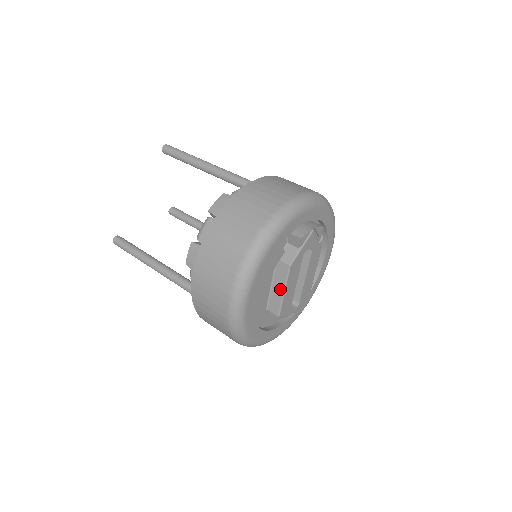
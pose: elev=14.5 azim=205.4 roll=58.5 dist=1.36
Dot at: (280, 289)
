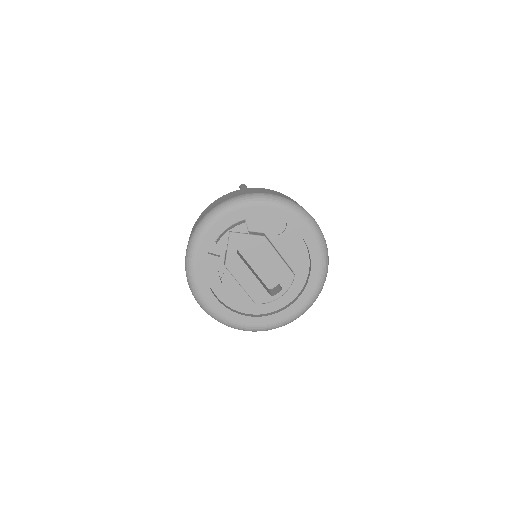
Dot at: (239, 284)
